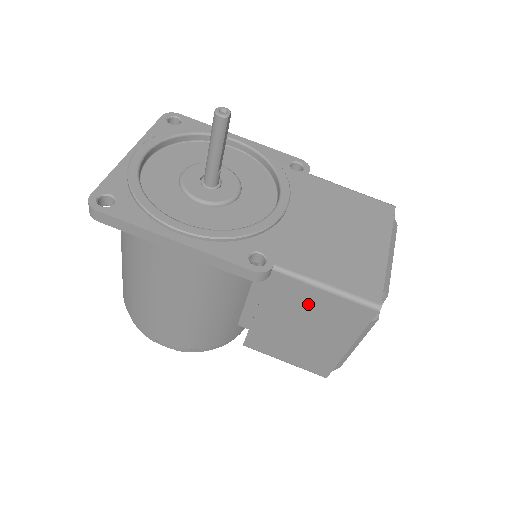
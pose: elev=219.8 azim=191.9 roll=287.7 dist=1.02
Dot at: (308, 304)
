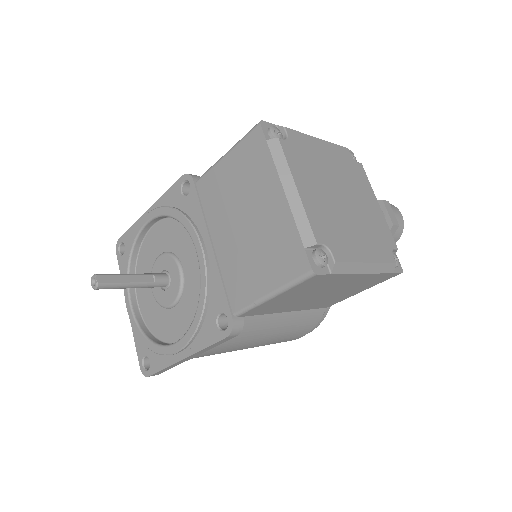
Dot at: (288, 299)
